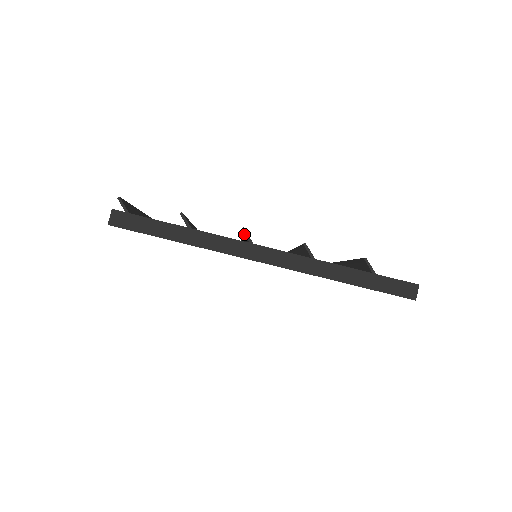
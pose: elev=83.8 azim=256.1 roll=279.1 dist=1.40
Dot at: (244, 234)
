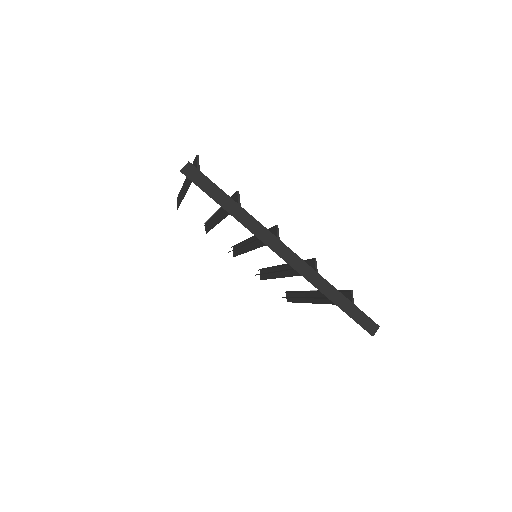
Dot at: (276, 230)
